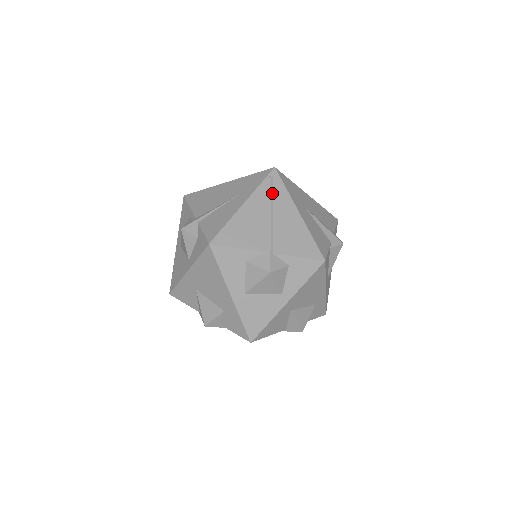
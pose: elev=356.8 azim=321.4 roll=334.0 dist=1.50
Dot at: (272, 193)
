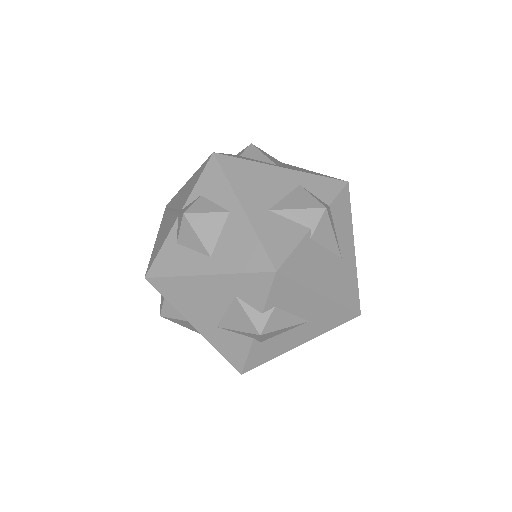
Dot at: occluded
